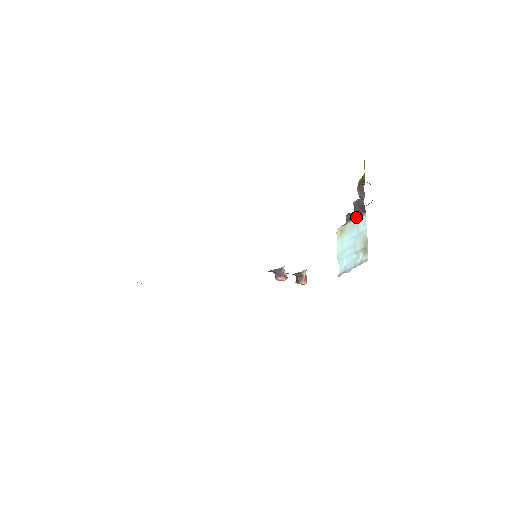
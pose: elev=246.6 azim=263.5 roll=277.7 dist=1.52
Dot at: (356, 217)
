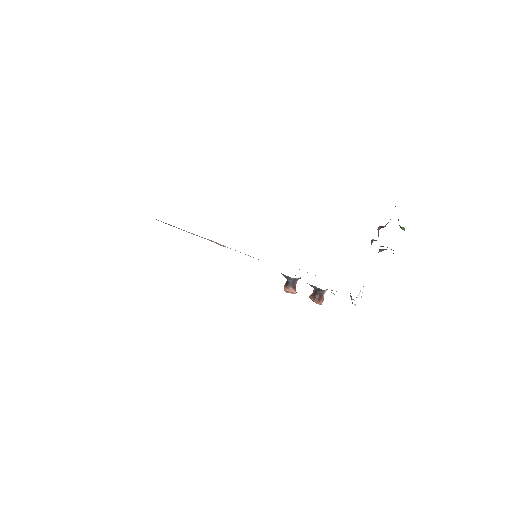
Dot at: occluded
